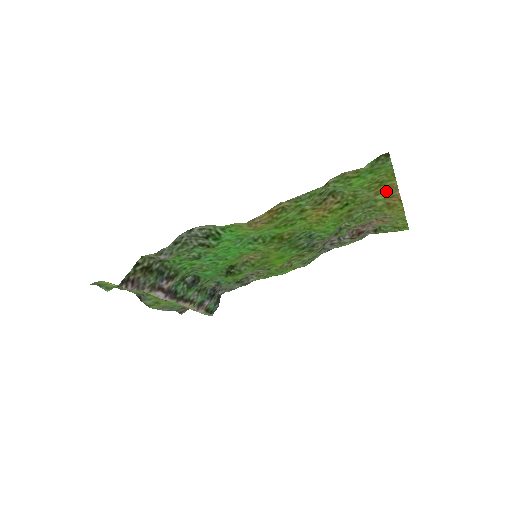
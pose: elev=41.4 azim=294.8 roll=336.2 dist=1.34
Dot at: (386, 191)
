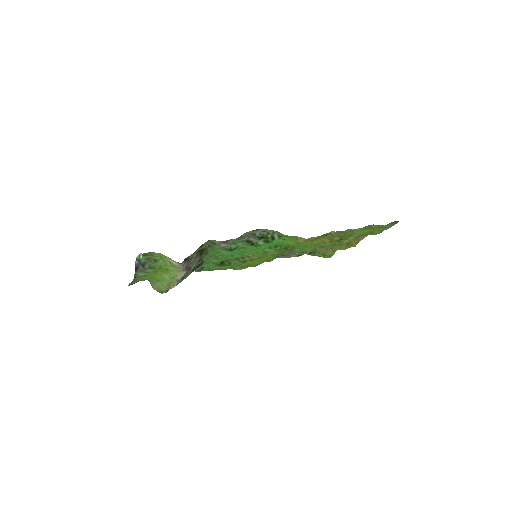
Dot at: (359, 236)
